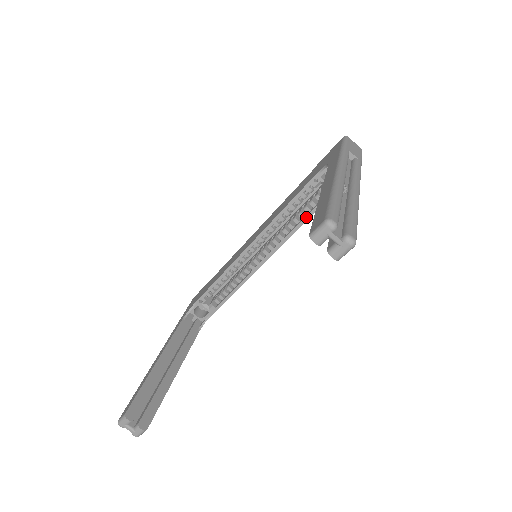
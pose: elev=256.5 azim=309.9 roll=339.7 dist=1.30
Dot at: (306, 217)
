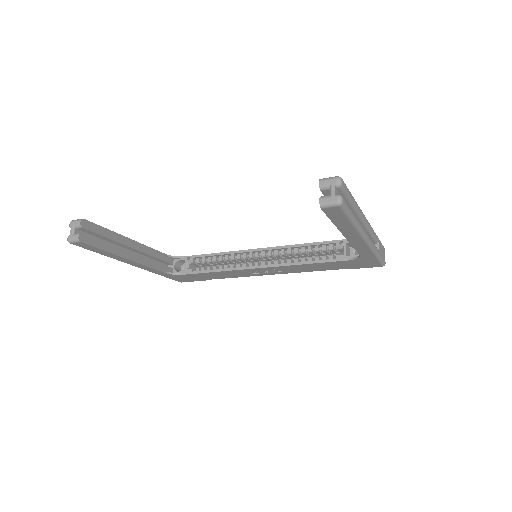
Dot at: (312, 261)
